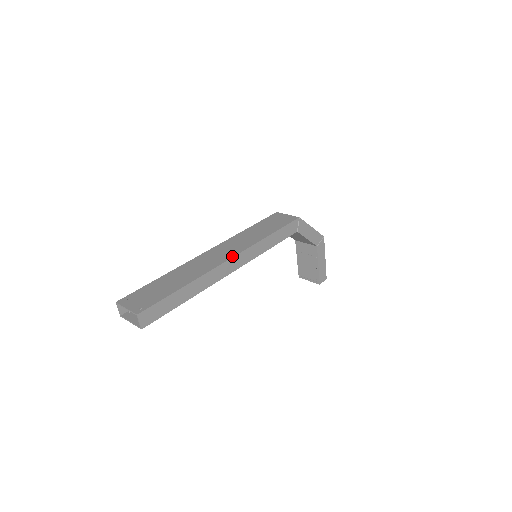
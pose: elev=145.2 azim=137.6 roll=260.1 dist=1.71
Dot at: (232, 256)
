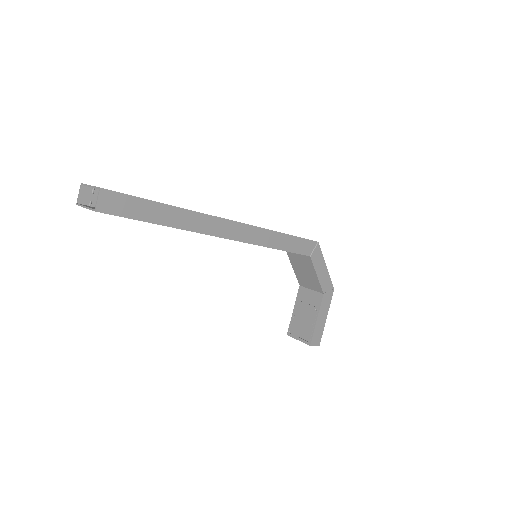
Dot at: occluded
